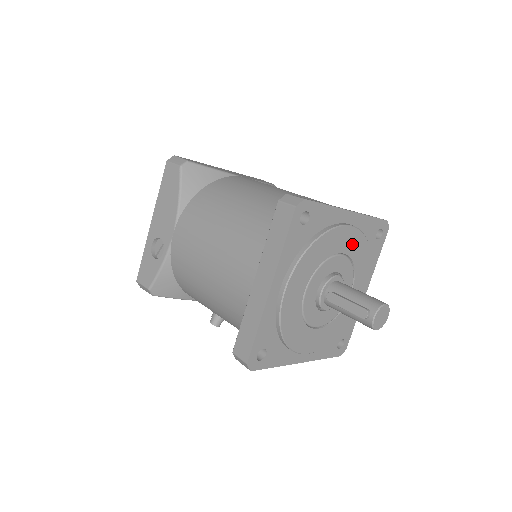
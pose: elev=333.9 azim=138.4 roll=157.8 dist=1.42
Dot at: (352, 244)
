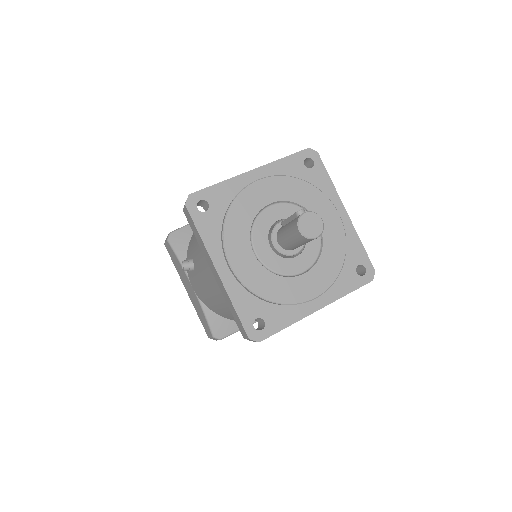
Dot at: (331, 230)
